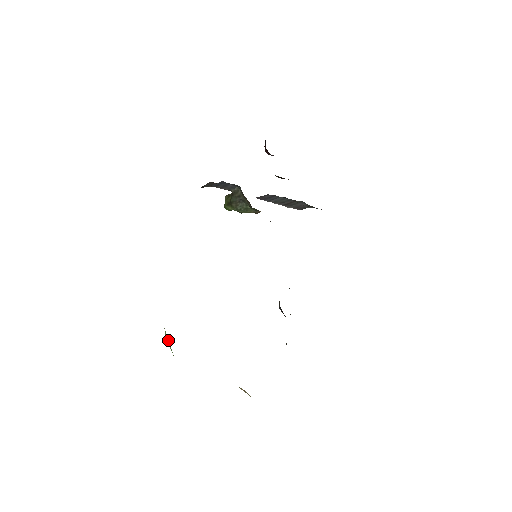
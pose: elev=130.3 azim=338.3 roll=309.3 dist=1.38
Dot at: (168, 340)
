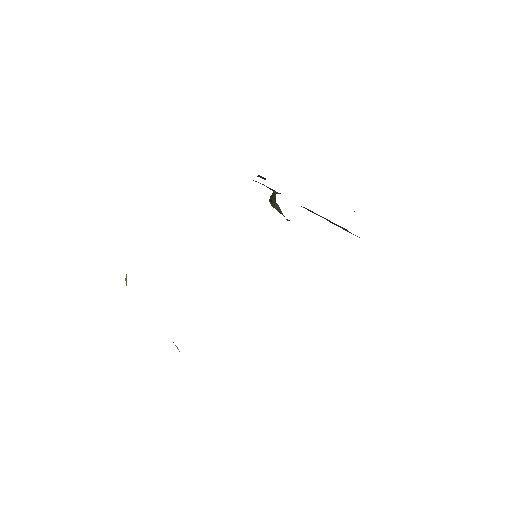
Dot at: occluded
